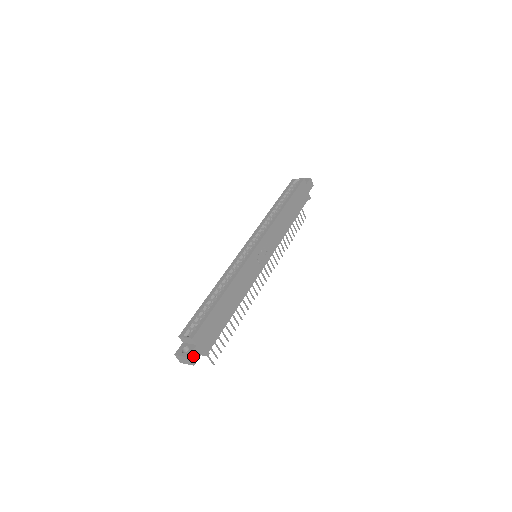
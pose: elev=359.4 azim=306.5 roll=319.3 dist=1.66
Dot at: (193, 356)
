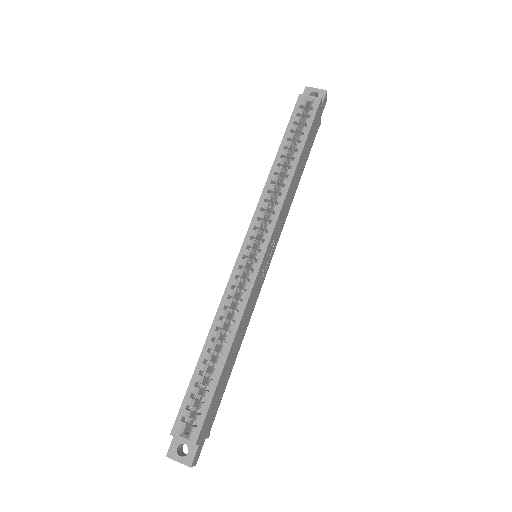
Dot at: (195, 458)
